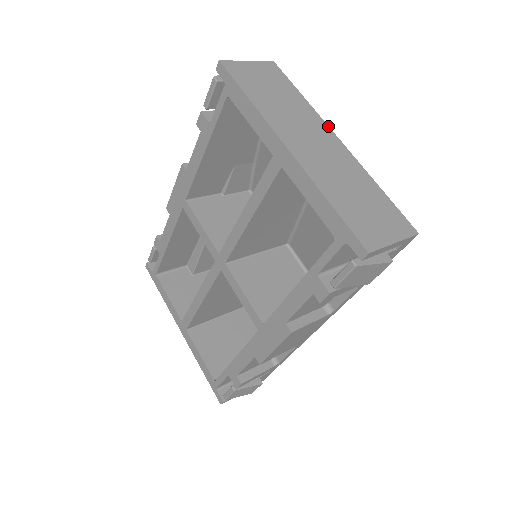
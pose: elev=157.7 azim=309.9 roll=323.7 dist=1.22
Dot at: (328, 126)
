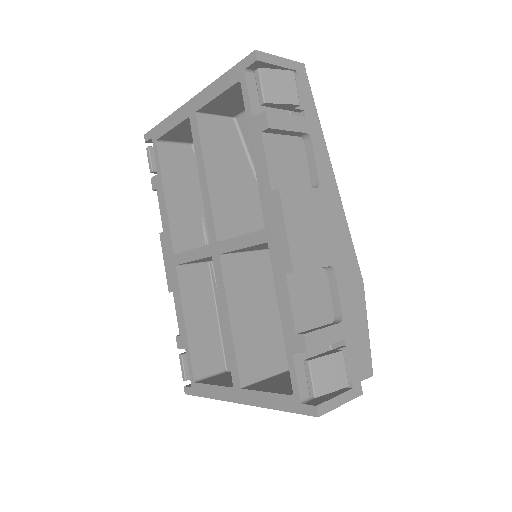
Dot at: occluded
